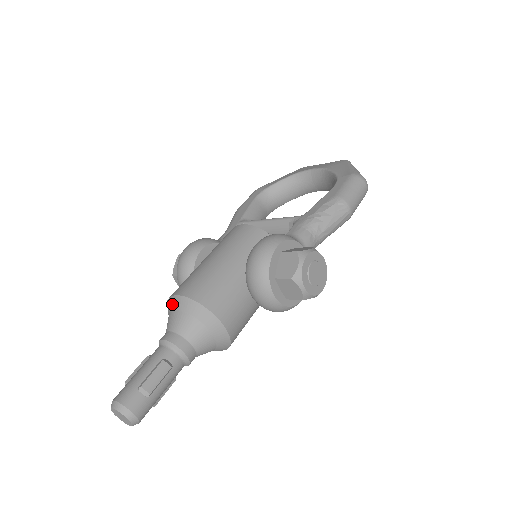
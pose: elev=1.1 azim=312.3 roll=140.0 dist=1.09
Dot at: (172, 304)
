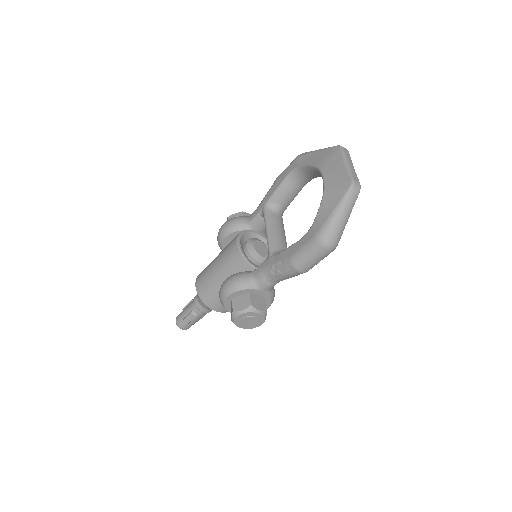
Dot at: occluded
